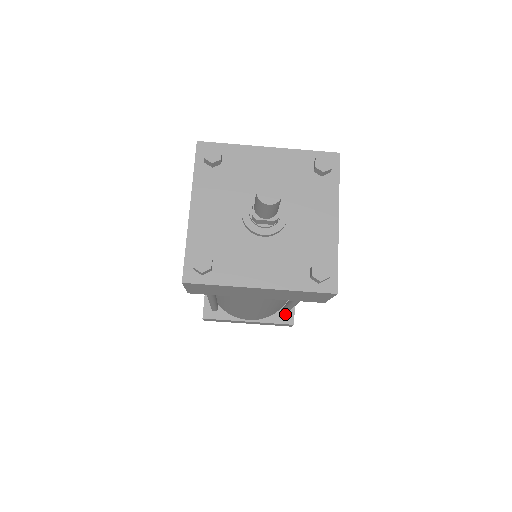
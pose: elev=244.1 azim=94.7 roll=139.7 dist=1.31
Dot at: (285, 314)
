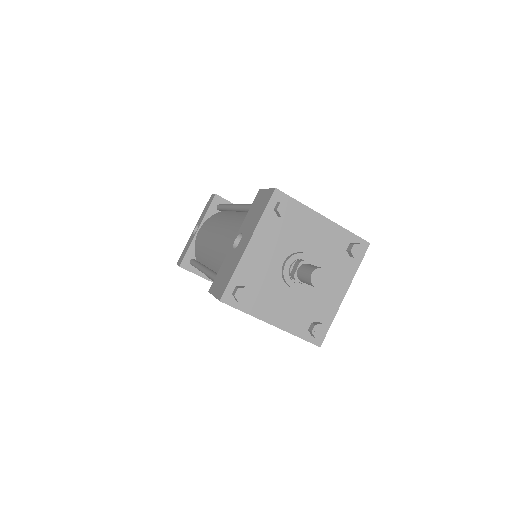
Dot at: occluded
